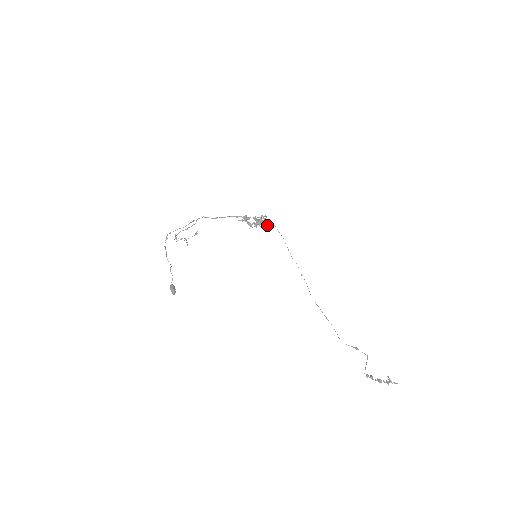
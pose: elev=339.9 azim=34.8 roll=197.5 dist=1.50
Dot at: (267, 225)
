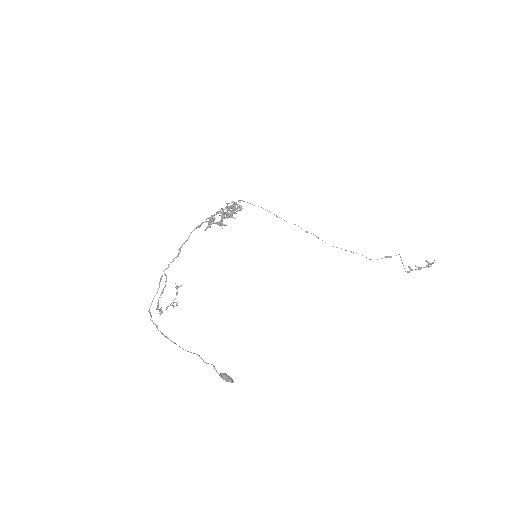
Dot at: occluded
